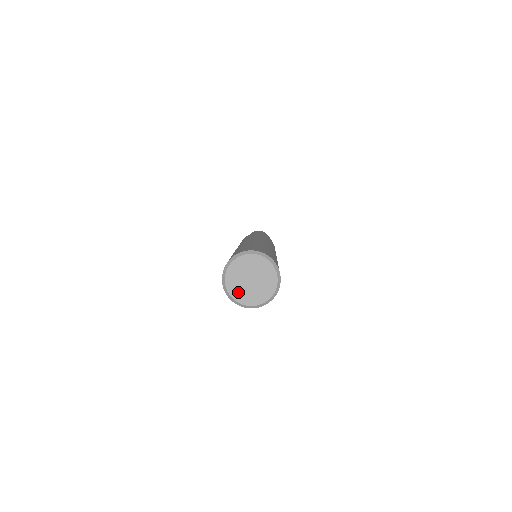
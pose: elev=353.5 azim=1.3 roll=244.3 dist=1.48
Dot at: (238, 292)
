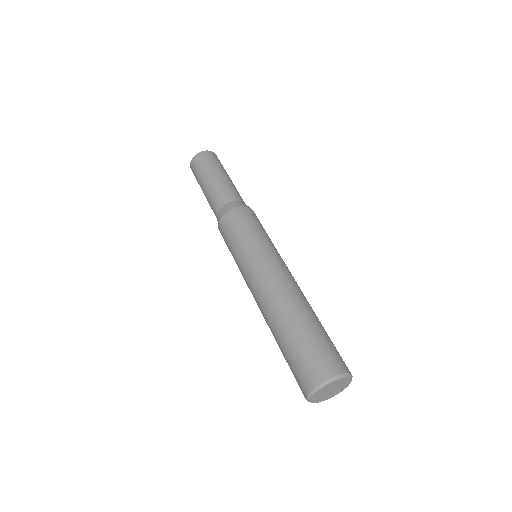
Dot at: (323, 399)
